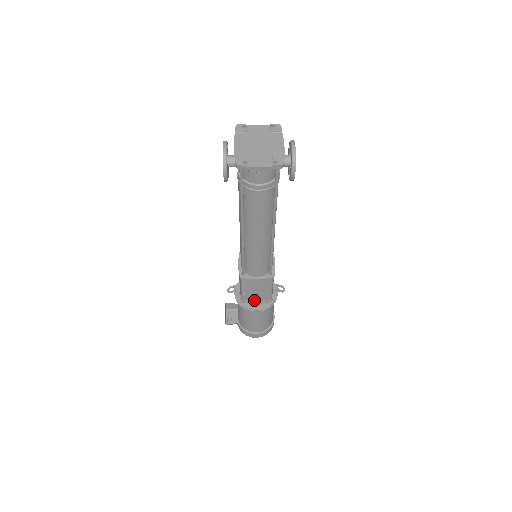
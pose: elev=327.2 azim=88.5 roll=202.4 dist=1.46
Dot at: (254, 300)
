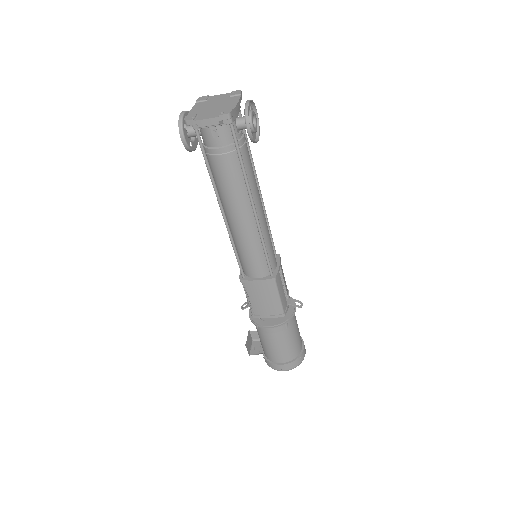
Dot at: (264, 313)
